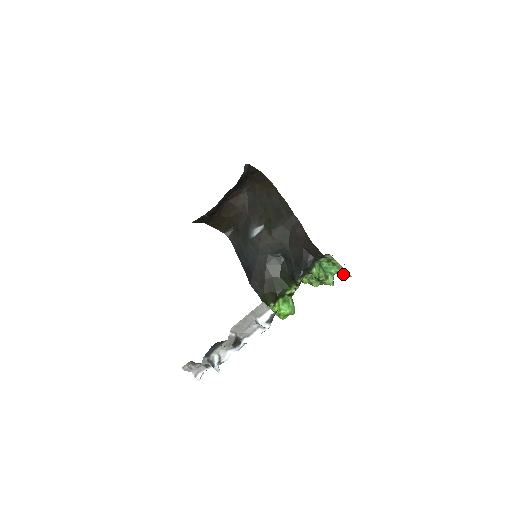
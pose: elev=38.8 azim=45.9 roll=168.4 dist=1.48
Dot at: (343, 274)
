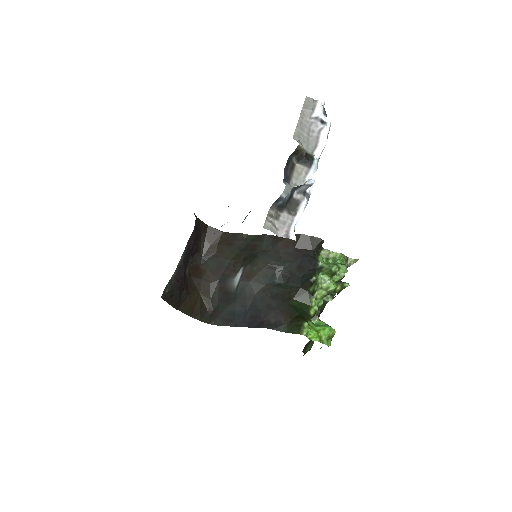
Dot at: (349, 266)
